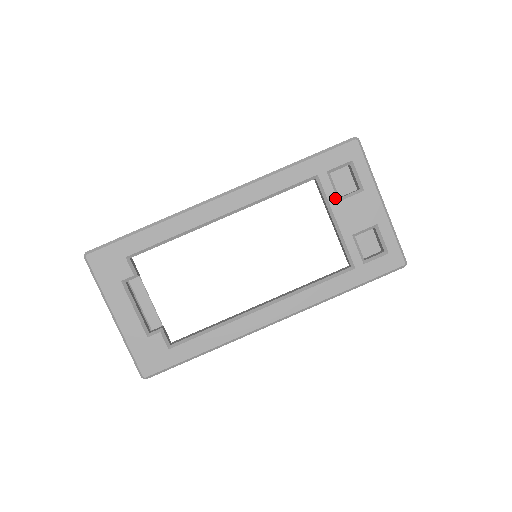
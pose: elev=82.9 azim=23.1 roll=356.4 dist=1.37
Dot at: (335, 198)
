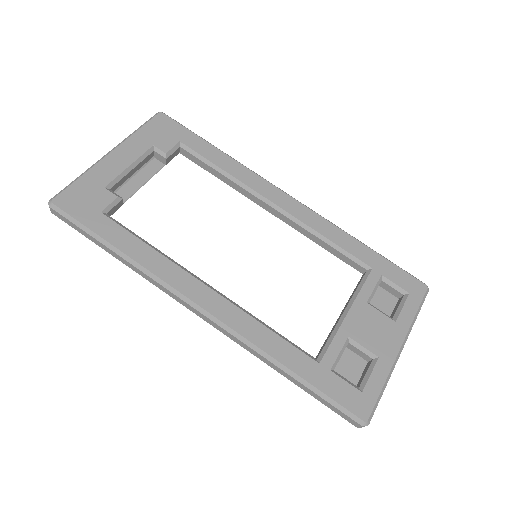
Dot at: (367, 297)
